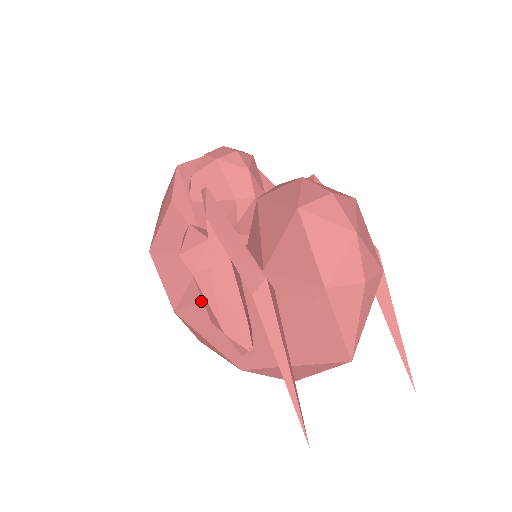
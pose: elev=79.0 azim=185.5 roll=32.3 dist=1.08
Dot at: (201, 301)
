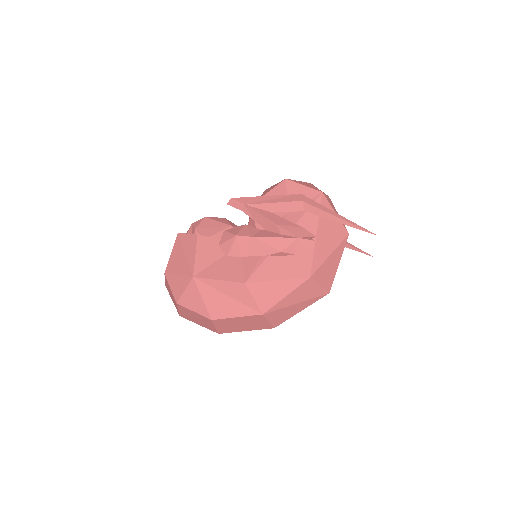
Dot at: (262, 258)
